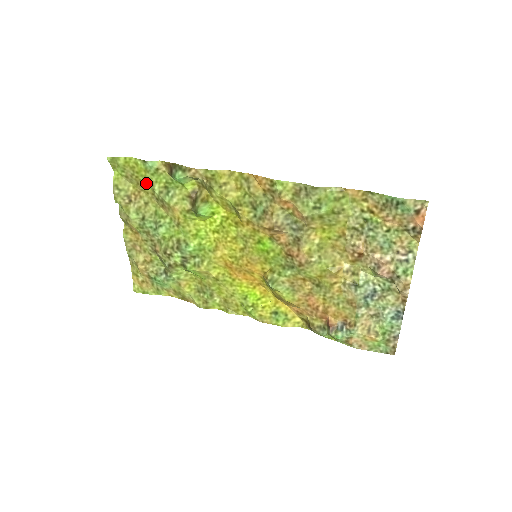
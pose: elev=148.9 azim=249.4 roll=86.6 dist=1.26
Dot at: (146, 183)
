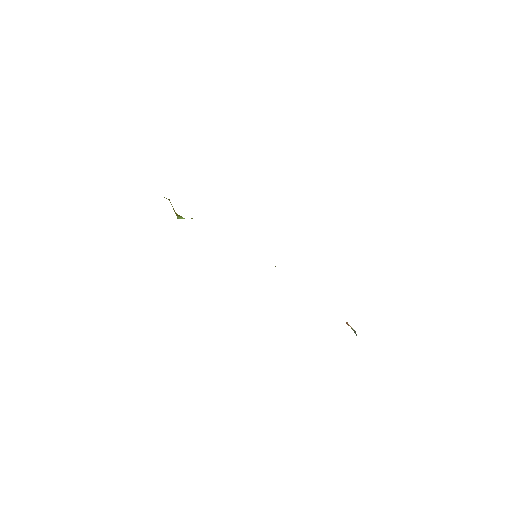
Dot at: occluded
